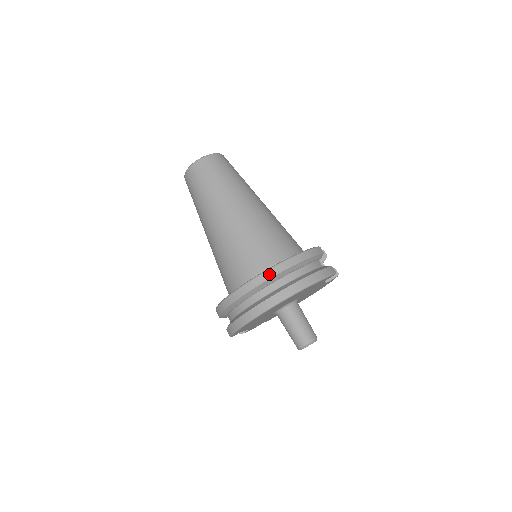
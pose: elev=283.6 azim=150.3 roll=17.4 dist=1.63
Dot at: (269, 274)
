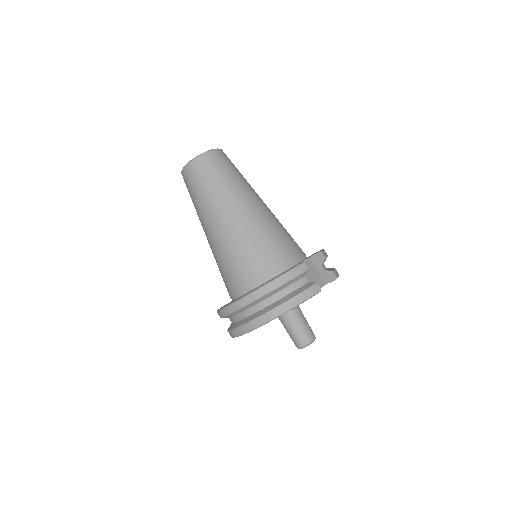
Dot at: (244, 302)
